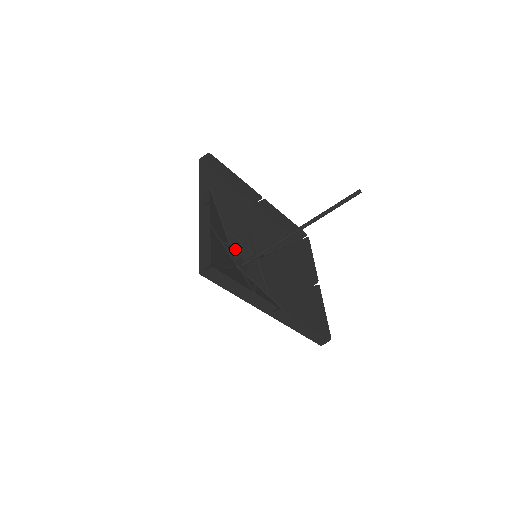
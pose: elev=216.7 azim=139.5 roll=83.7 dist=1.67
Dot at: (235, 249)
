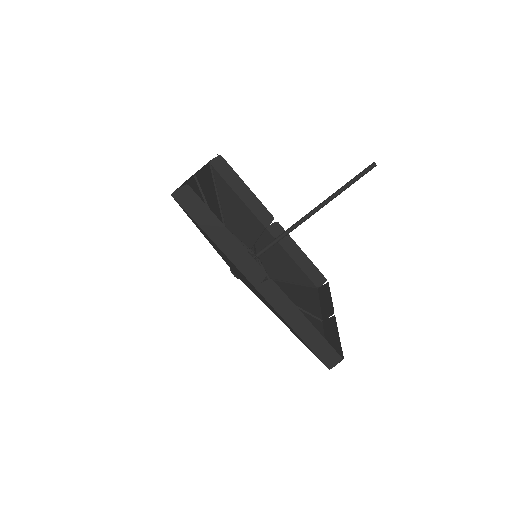
Dot at: occluded
